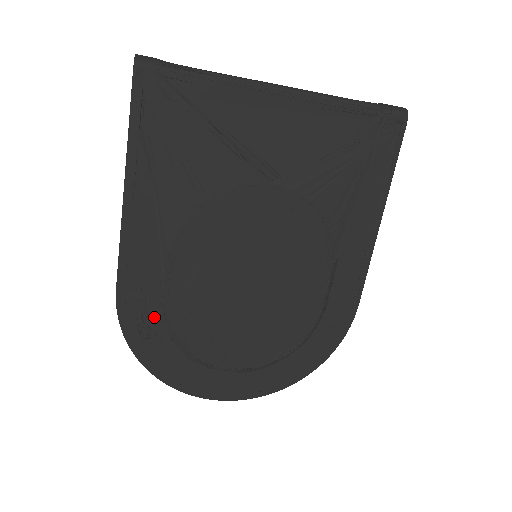
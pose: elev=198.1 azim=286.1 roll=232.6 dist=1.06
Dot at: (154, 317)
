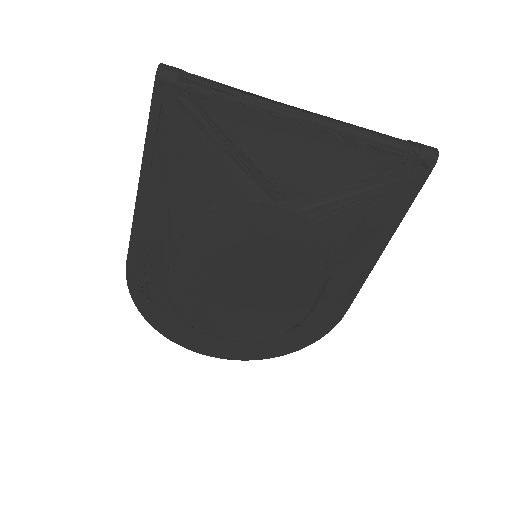
Dot at: (157, 288)
